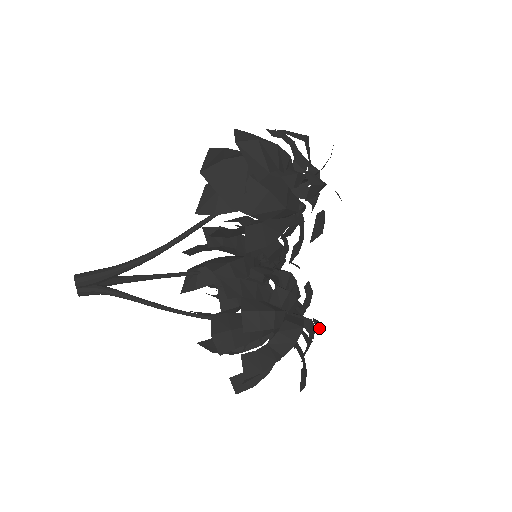
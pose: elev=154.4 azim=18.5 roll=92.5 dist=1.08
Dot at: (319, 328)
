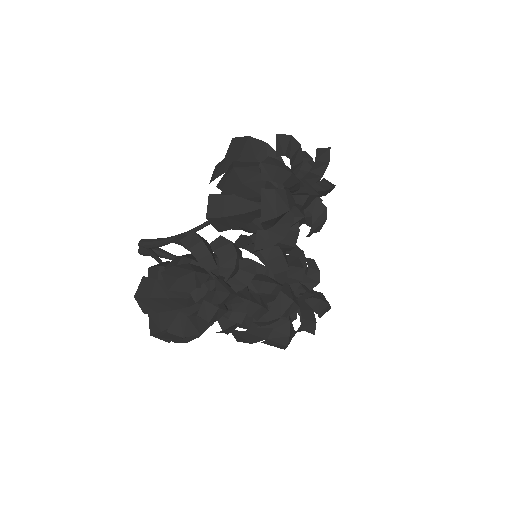
Dot at: (220, 289)
